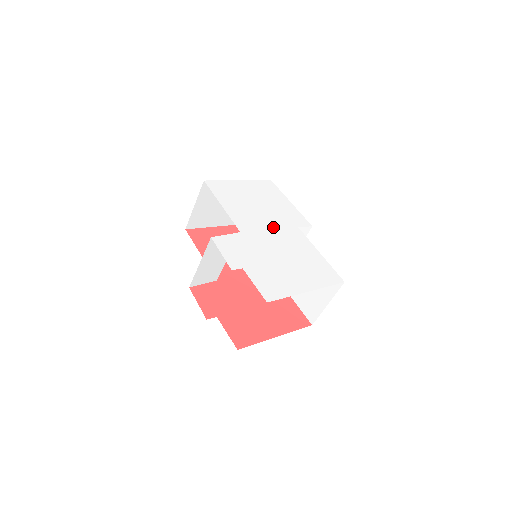
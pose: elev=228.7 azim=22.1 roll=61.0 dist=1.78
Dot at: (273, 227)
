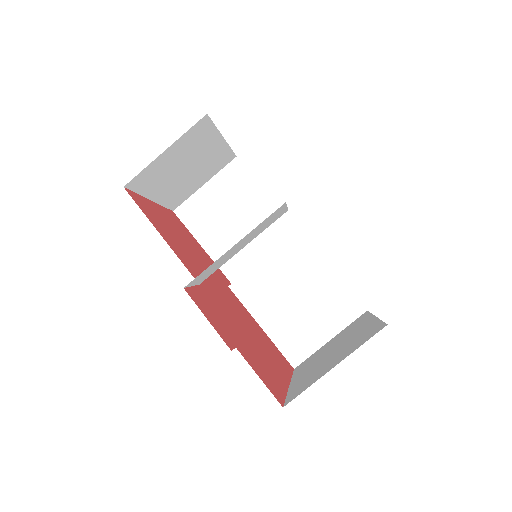
Dot at: occluded
